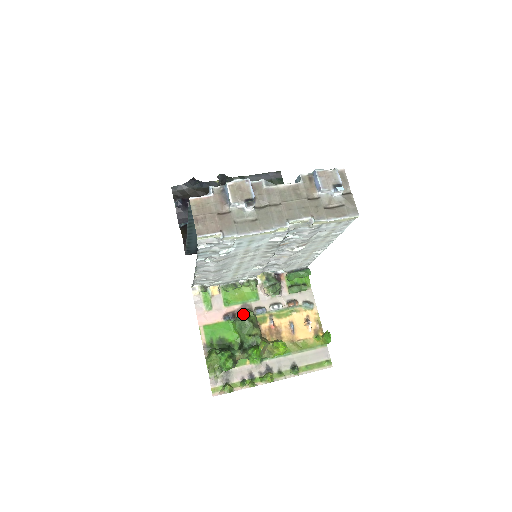
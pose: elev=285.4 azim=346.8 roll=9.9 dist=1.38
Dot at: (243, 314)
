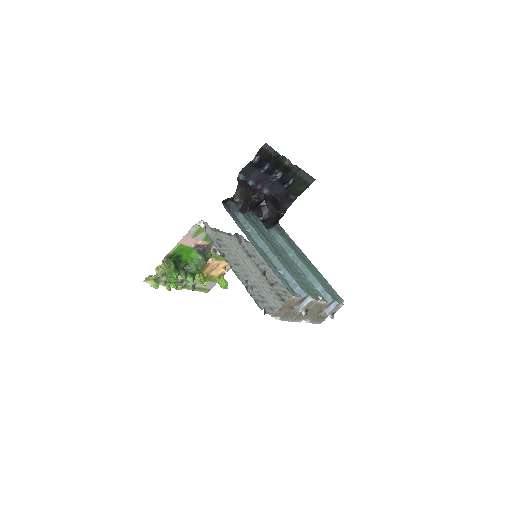
Dot at: (207, 255)
